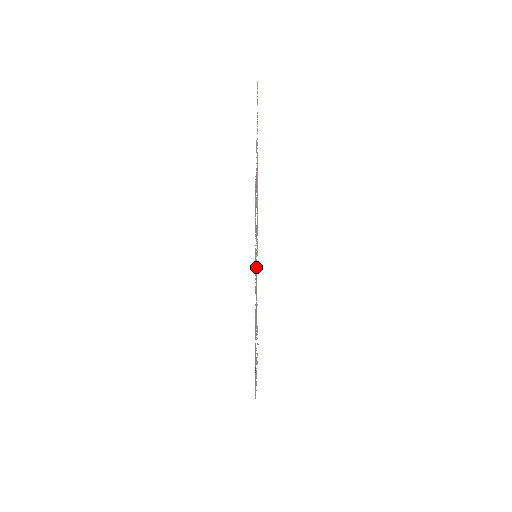
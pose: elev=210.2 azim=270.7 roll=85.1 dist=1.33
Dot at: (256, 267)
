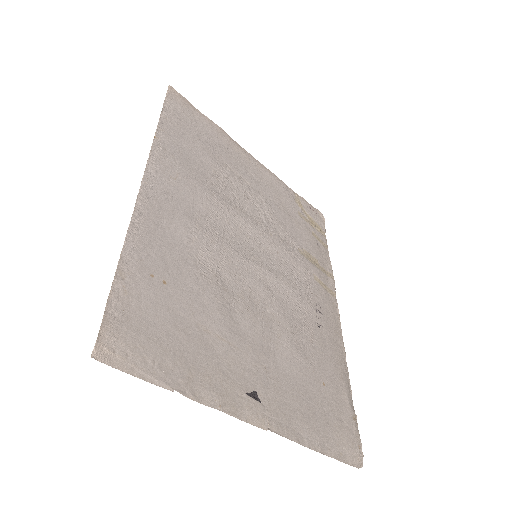
Dot at: (182, 252)
